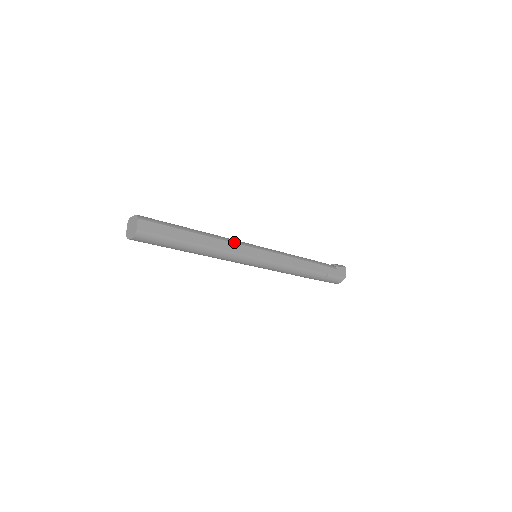
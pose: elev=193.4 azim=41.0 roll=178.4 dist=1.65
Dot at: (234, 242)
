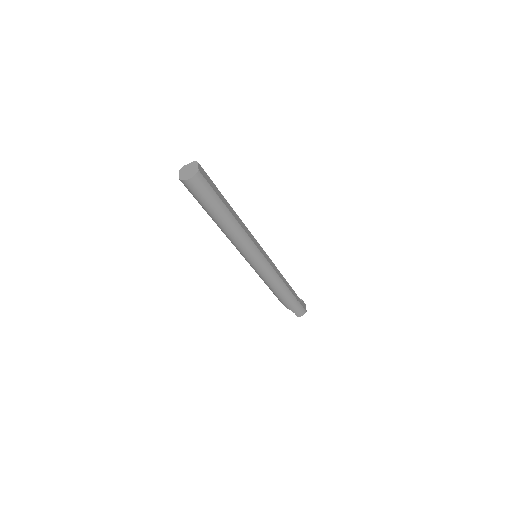
Dot at: occluded
